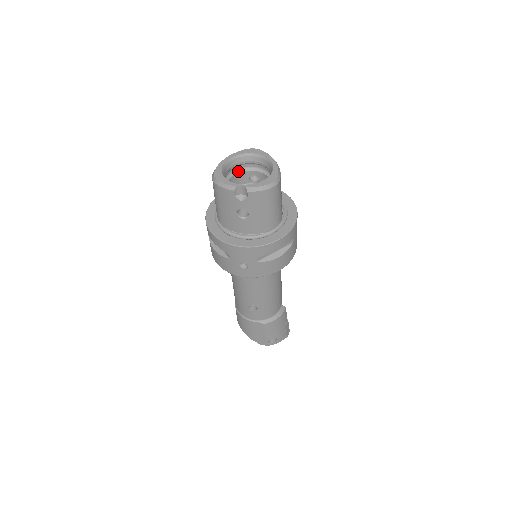
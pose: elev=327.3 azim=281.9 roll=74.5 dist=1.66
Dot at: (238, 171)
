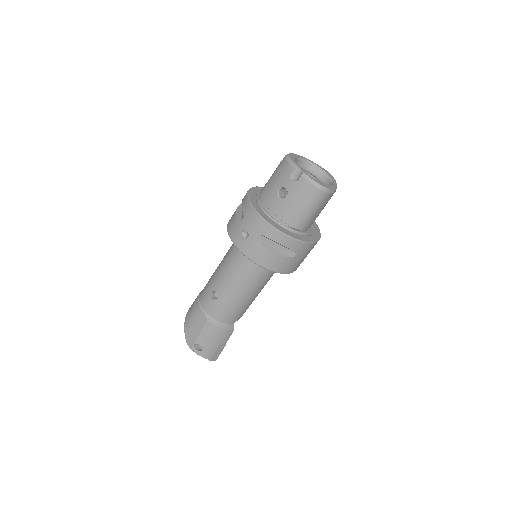
Dot at: occluded
